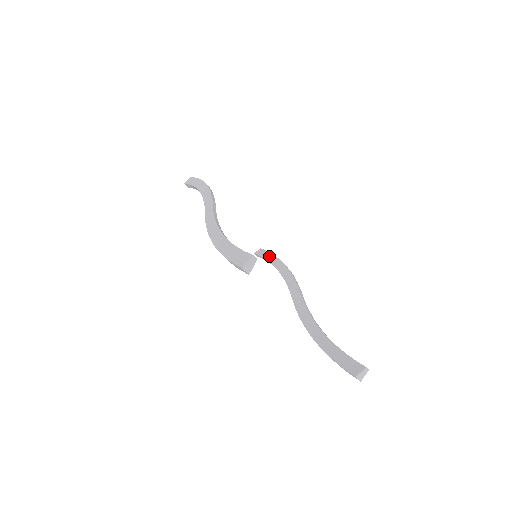
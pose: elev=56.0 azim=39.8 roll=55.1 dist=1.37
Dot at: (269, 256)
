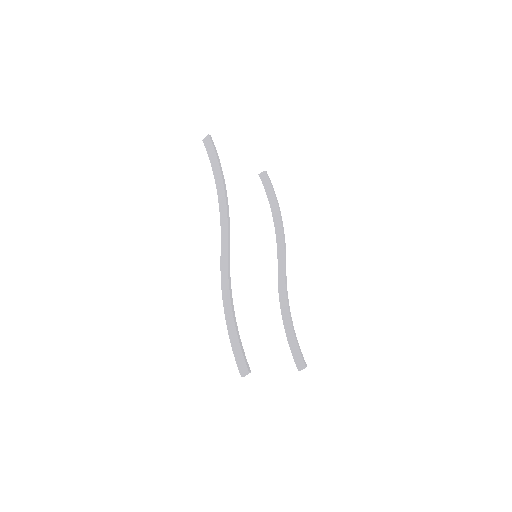
Dot at: (270, 193)
